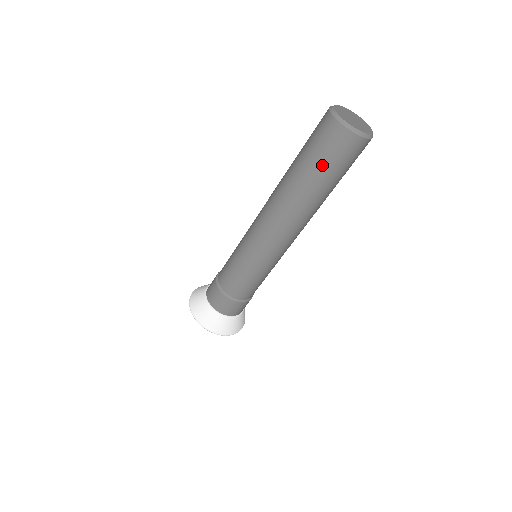
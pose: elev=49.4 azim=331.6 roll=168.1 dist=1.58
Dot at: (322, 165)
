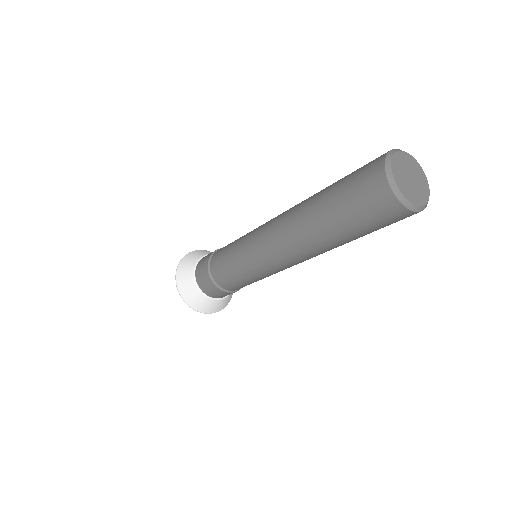
Dot at: occluded
